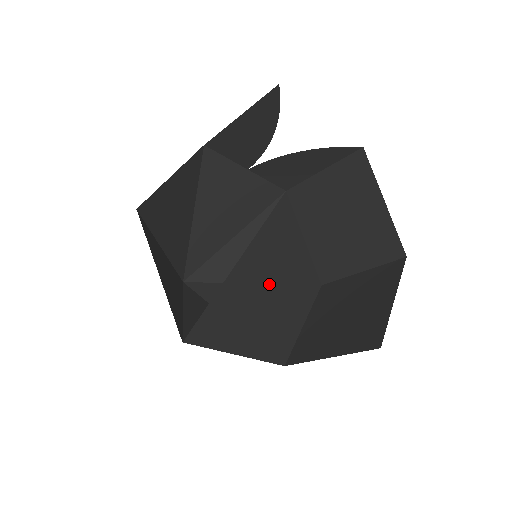
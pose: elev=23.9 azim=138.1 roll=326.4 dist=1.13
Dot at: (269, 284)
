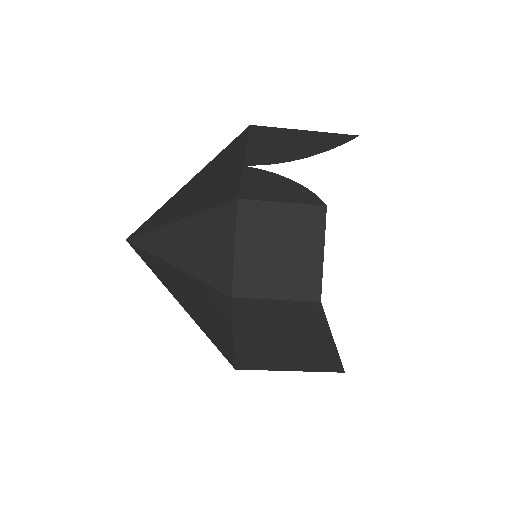
Dot at: occluded
